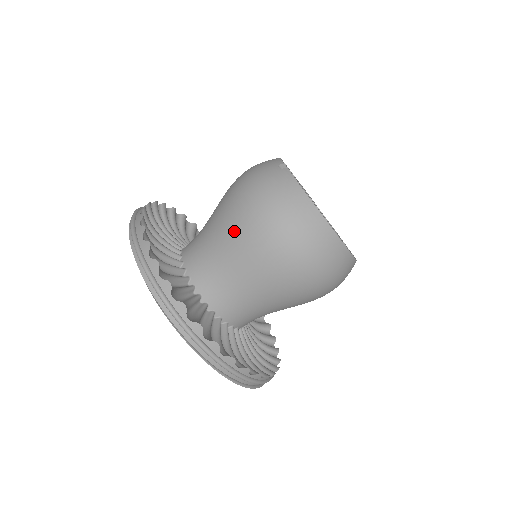
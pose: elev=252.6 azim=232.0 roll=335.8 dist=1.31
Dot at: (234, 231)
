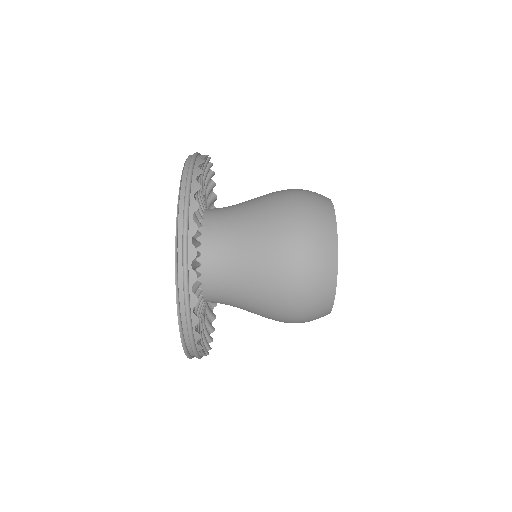
Dot at: (265, 196)
